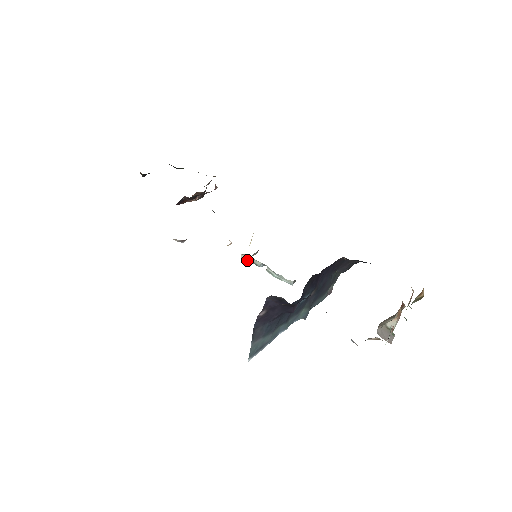
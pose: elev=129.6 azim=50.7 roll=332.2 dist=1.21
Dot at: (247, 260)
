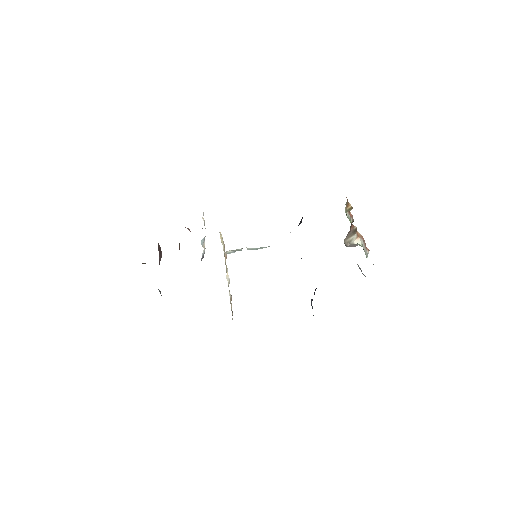
Dot at: (231, 252)
